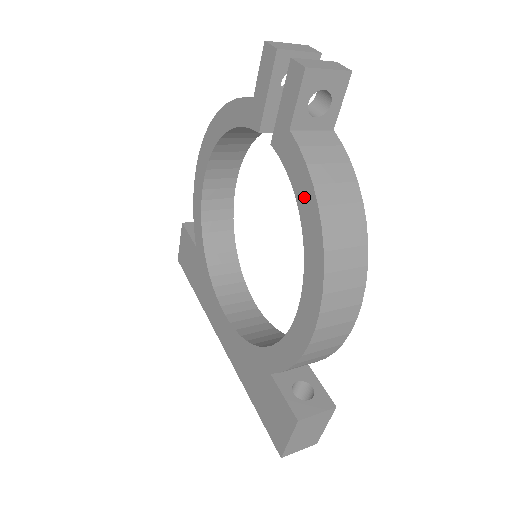
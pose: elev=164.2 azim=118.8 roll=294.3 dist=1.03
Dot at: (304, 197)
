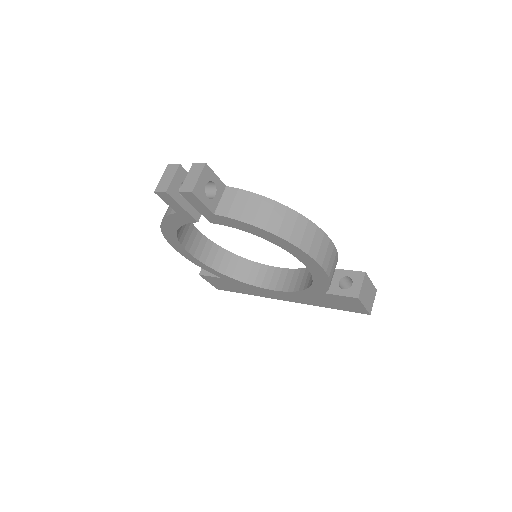
Dot at: (254, 231)
